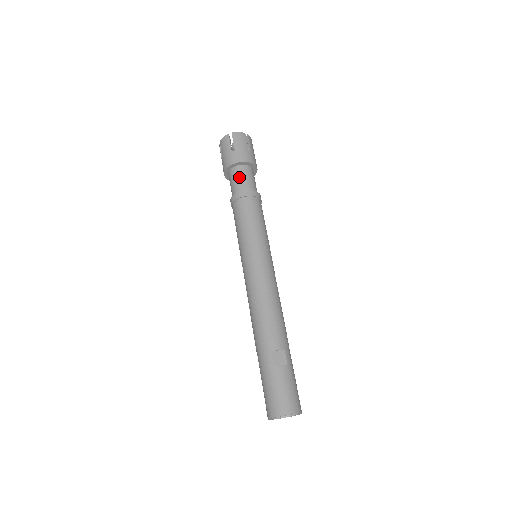
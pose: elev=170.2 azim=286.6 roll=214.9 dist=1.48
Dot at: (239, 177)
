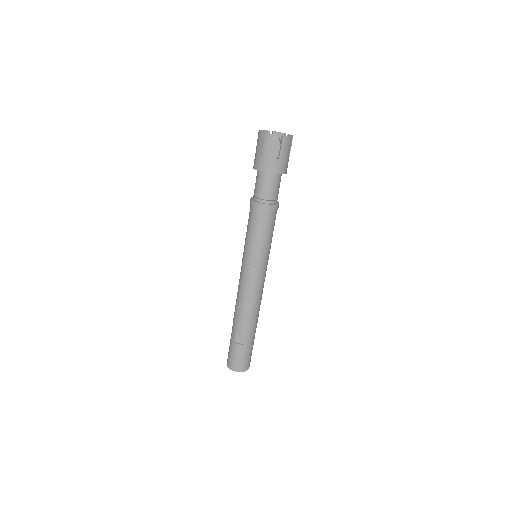
Dot at: (259, 184)
